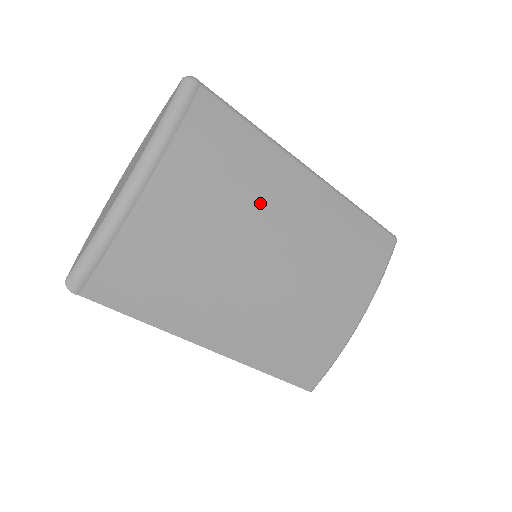
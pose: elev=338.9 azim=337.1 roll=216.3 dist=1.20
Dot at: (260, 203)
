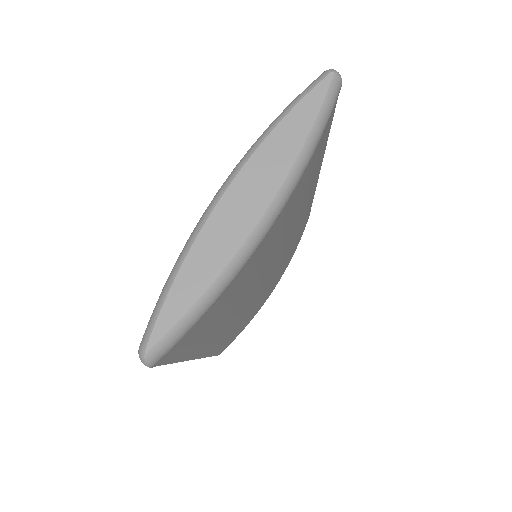
Dot at: (299, 214)
